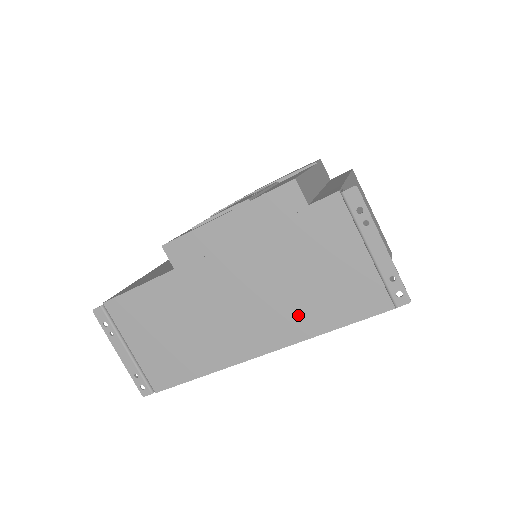
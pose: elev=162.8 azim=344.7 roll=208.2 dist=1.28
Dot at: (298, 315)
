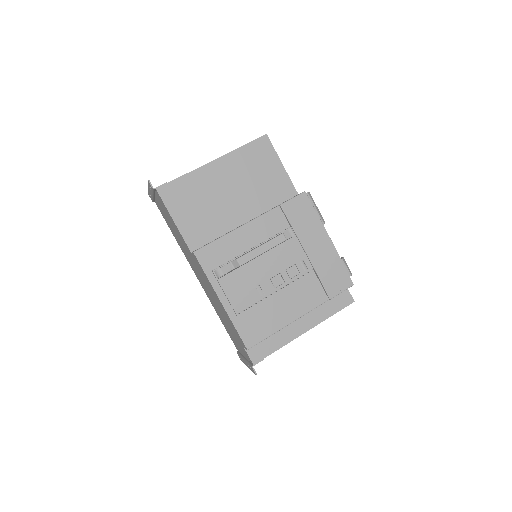
Dot at: (215, 307)
